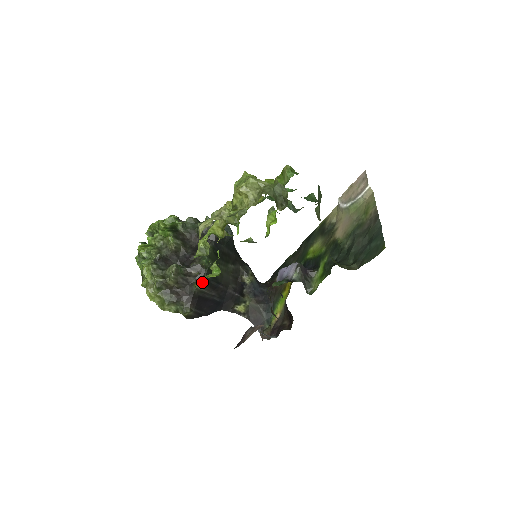
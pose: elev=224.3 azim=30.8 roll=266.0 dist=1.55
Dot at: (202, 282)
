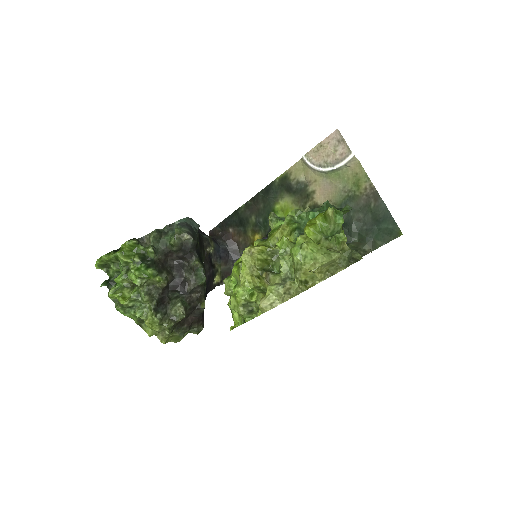
Dot at: (237, 320)
